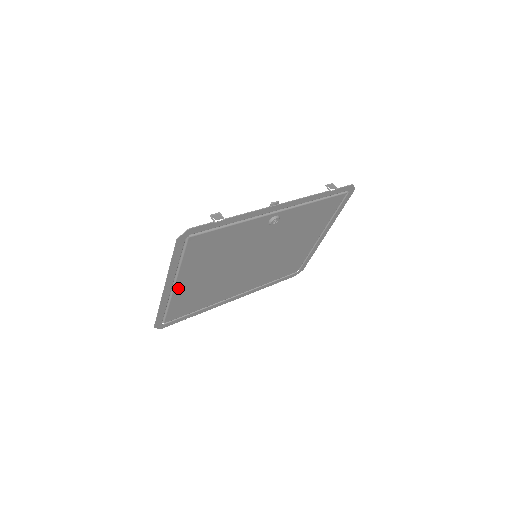
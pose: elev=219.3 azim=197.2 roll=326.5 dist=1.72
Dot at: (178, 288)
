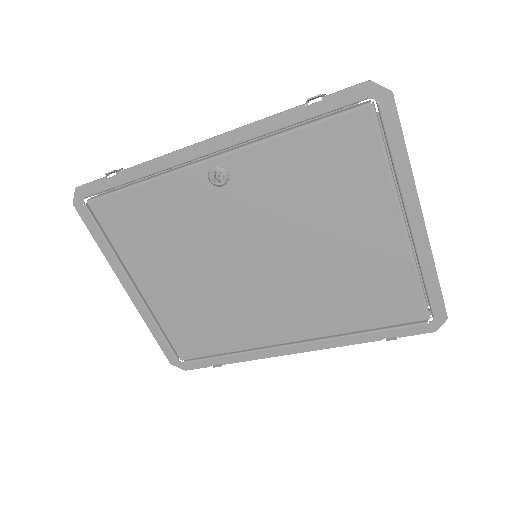
Dot at: (149, 295)
